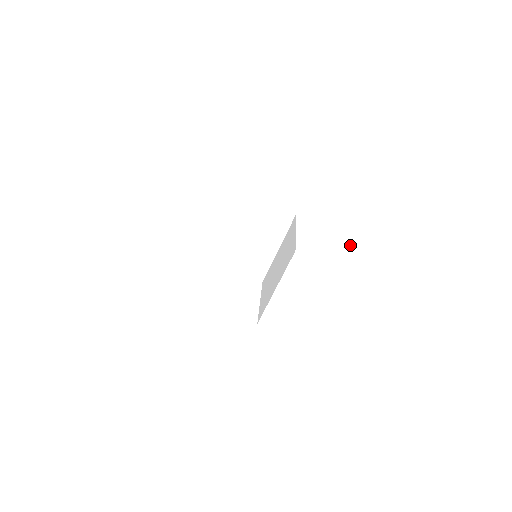
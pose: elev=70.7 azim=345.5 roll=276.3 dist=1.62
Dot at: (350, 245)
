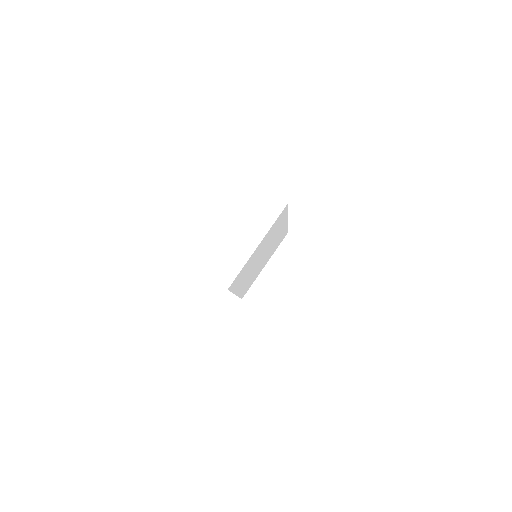
Dot at: occluded
